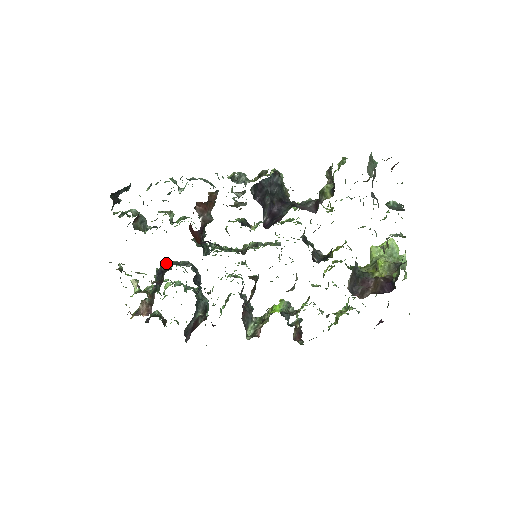
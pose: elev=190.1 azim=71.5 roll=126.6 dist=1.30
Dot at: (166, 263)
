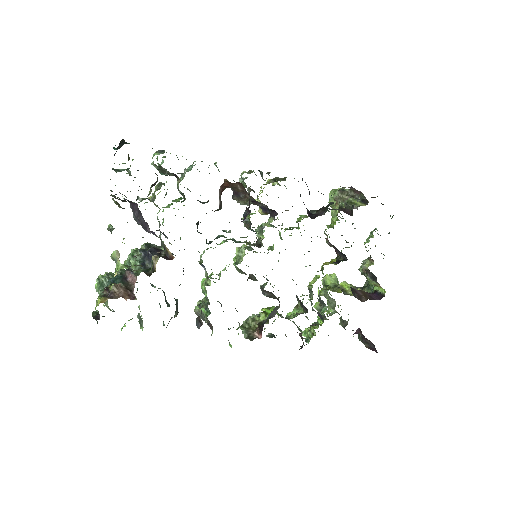
Dot at: (151, 244)
